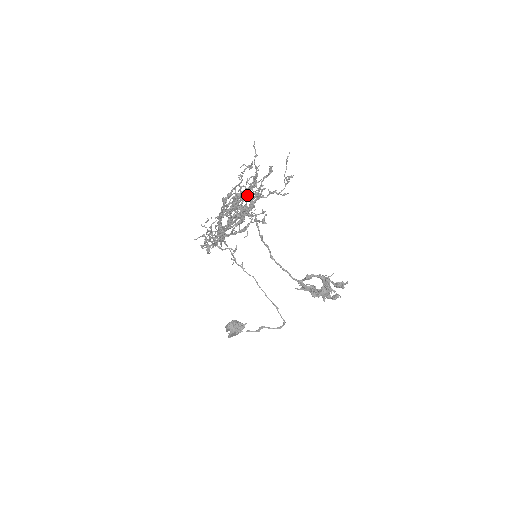
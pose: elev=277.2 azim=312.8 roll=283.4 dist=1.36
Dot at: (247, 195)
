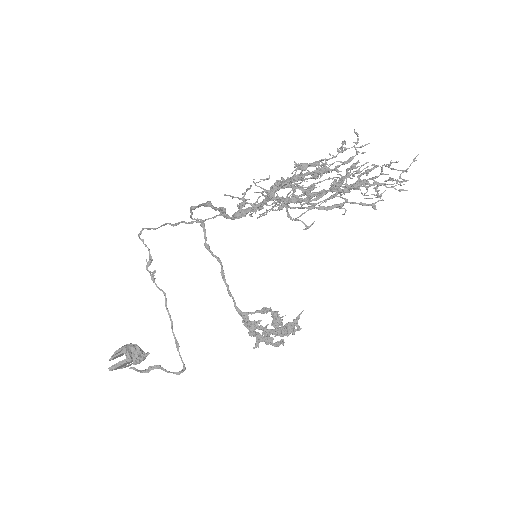
Dot at: (372, 169)
